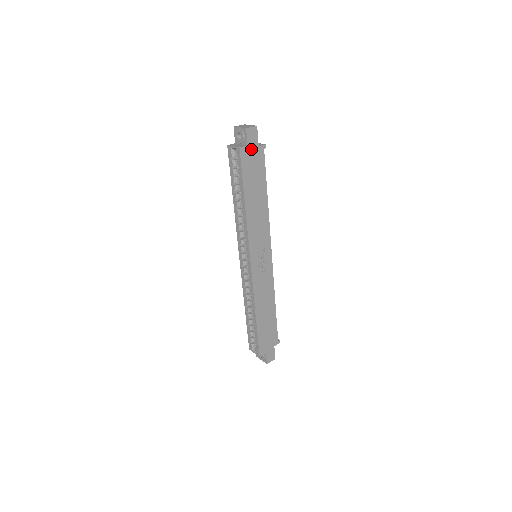
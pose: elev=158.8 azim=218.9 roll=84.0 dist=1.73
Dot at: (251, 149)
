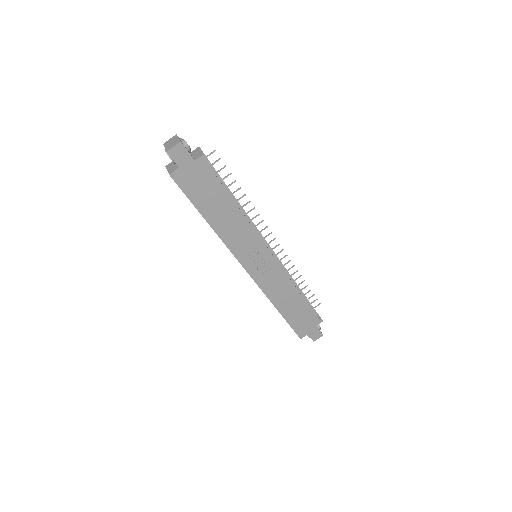
Dot at: (186, 168)
